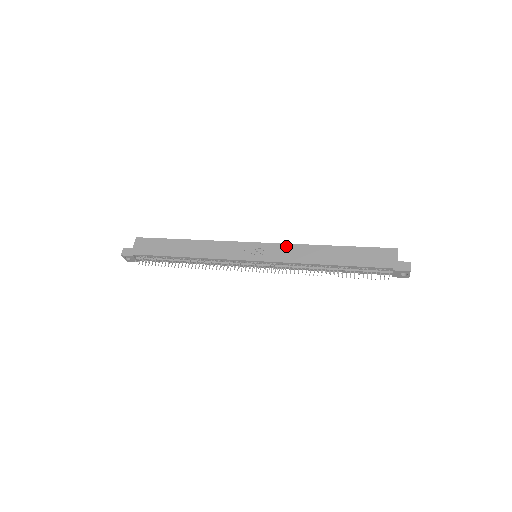
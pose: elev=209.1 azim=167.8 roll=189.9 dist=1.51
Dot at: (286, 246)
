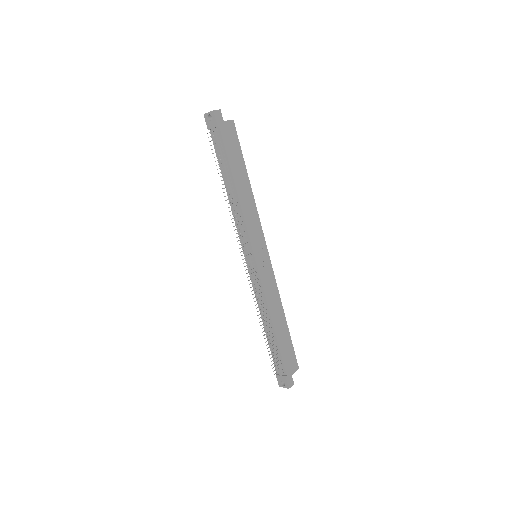
Dot at: (274, 281)
